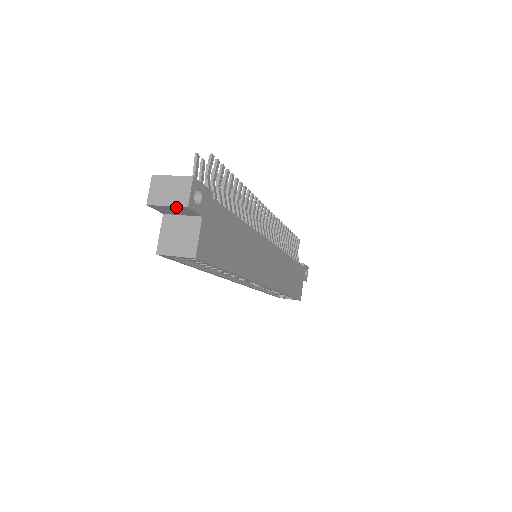
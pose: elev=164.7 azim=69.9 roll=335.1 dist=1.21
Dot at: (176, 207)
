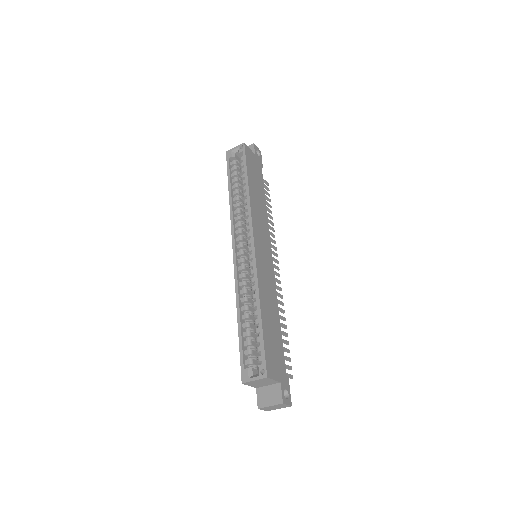
Dot at: occluded
